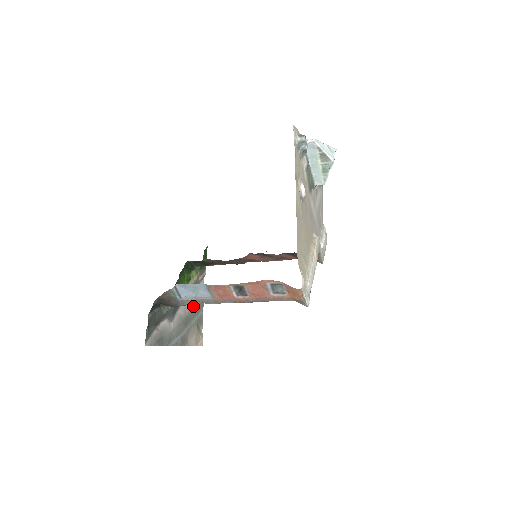
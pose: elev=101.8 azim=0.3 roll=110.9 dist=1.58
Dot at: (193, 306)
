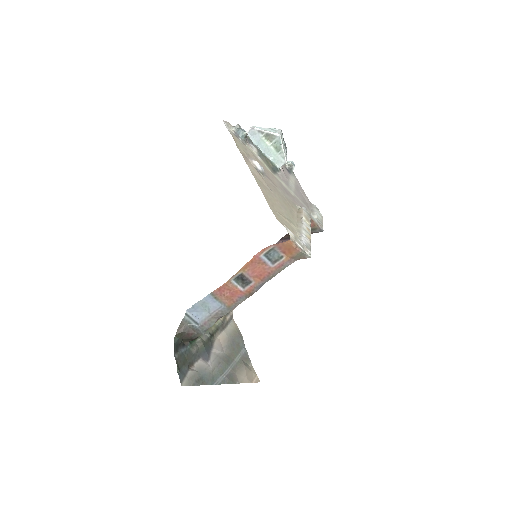
Dot at: (230, 344)
